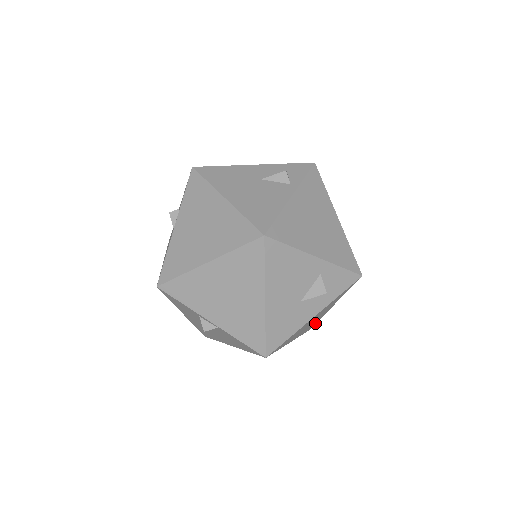
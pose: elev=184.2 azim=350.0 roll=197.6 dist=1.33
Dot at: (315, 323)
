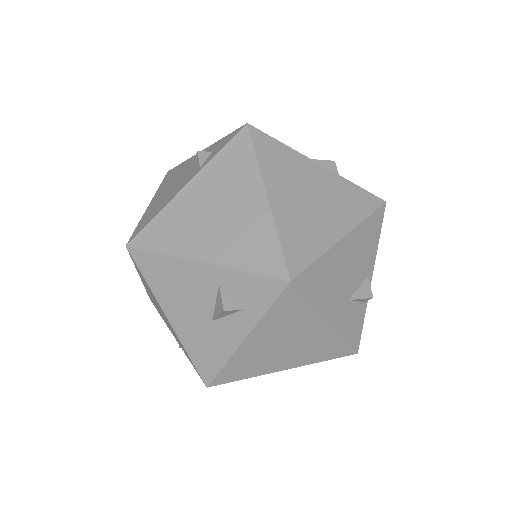
Dot at: (345, 345)
